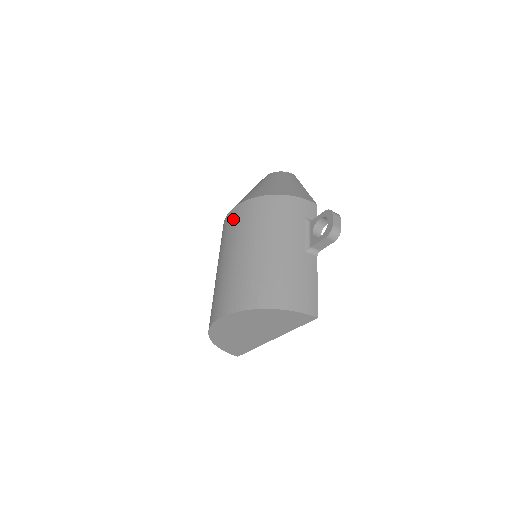
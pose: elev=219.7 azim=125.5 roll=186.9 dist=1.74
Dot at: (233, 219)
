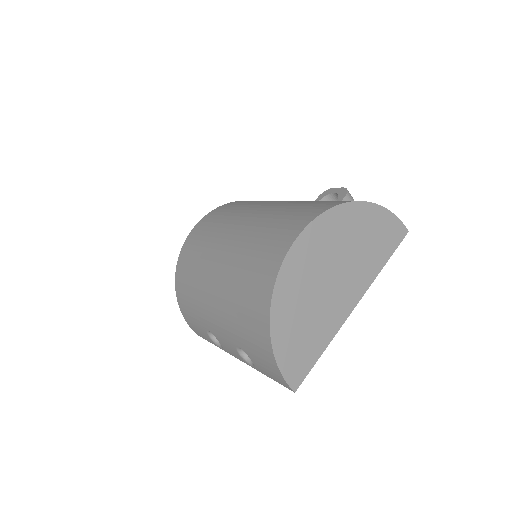
Dot at: (211, 219)
